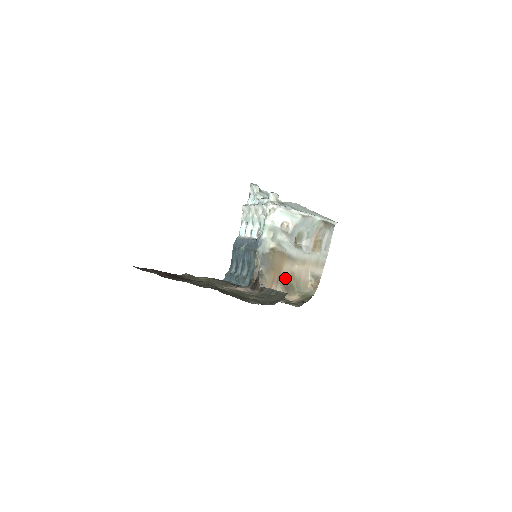
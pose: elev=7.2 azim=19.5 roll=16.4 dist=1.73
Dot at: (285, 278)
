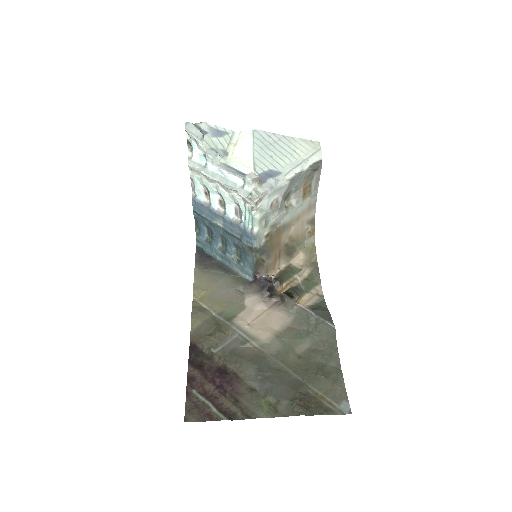
Dot at: (285, 246)
